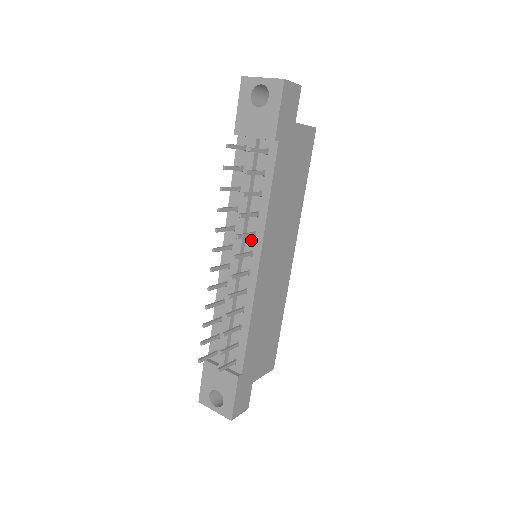
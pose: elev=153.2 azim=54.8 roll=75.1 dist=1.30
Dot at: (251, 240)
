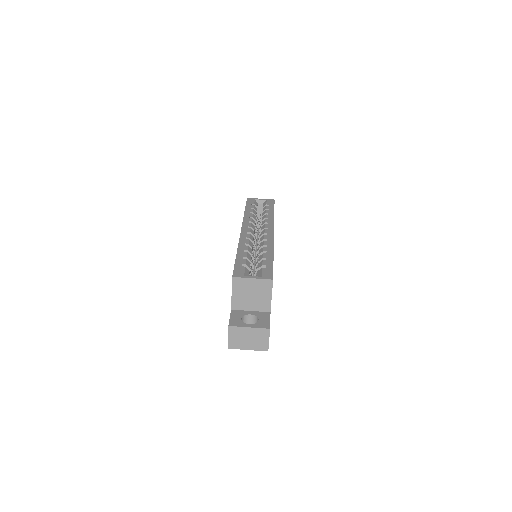
Dot at: occluded
